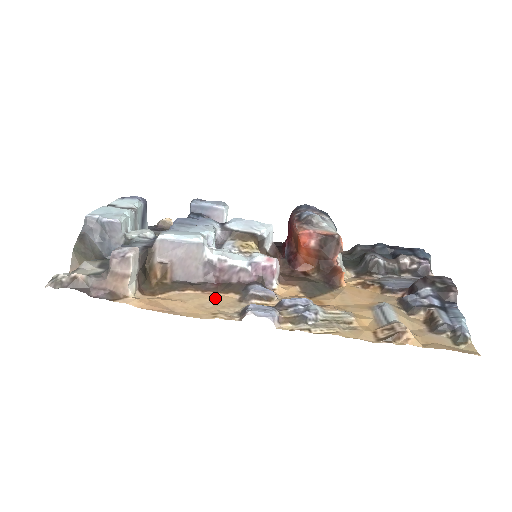
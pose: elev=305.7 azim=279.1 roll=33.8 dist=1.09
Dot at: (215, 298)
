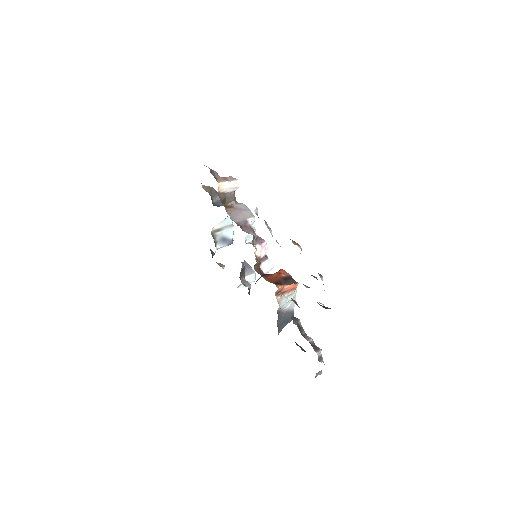
Dot at: occluded
